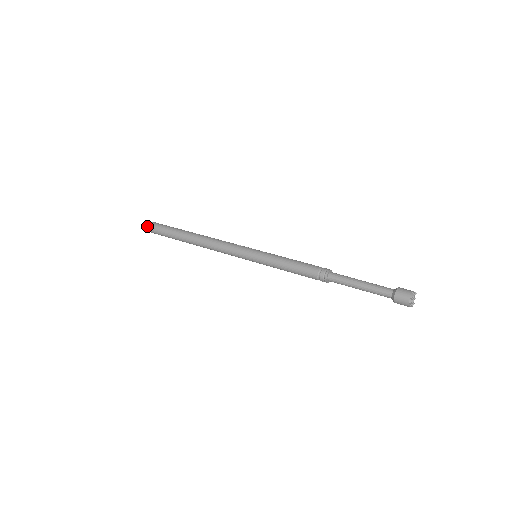
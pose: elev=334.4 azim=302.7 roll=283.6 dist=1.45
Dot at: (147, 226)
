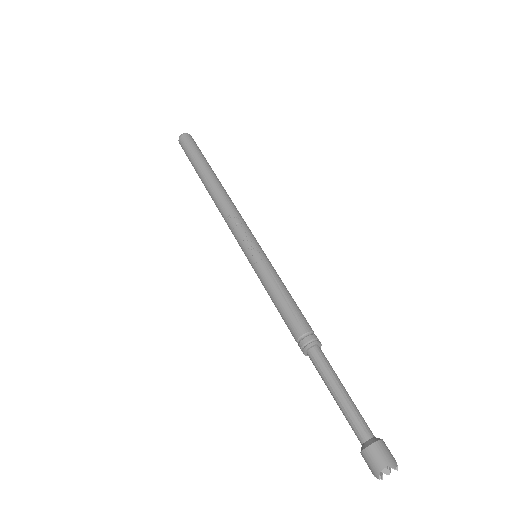
Dot at: (179, 143)
